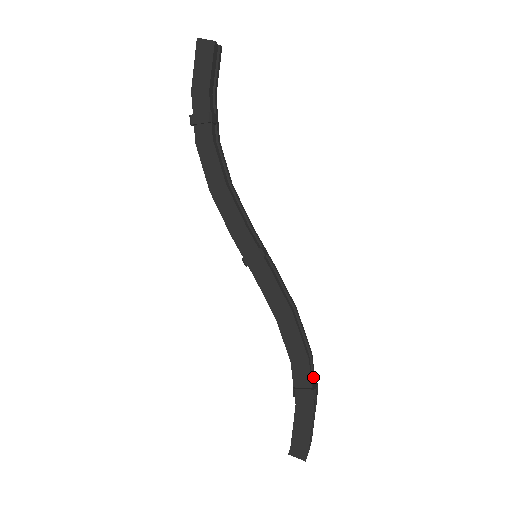
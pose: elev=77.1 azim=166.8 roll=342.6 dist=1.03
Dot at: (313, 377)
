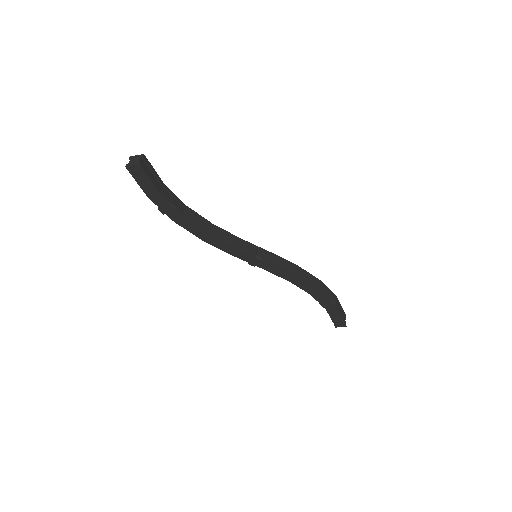
Dot at: (329, 292)
